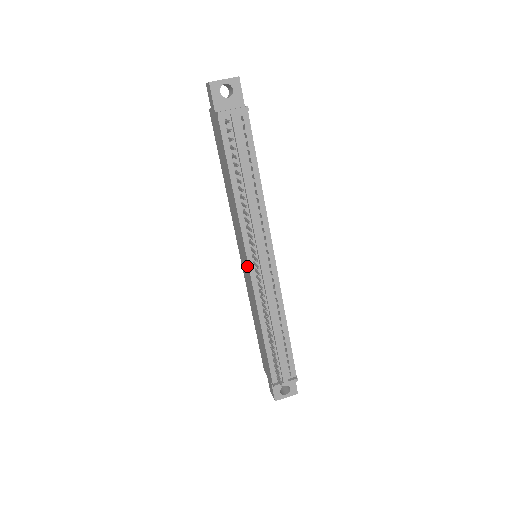
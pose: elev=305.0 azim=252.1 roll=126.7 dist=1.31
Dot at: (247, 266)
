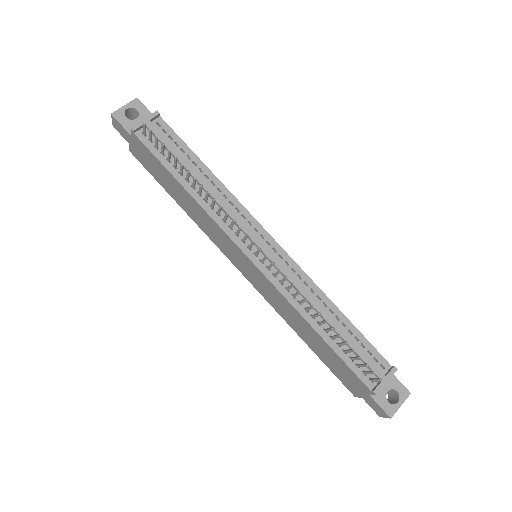
Dot at: (251, 265)
